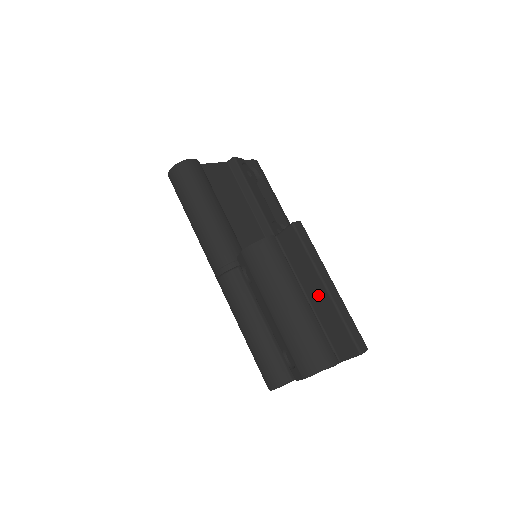
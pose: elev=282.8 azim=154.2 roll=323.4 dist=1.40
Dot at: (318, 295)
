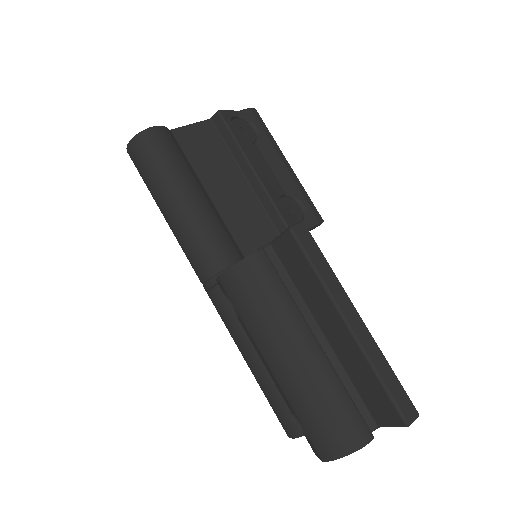
Dot at: (338, 335)
